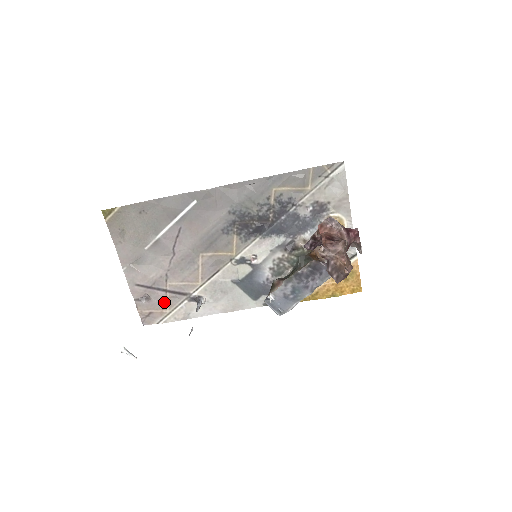
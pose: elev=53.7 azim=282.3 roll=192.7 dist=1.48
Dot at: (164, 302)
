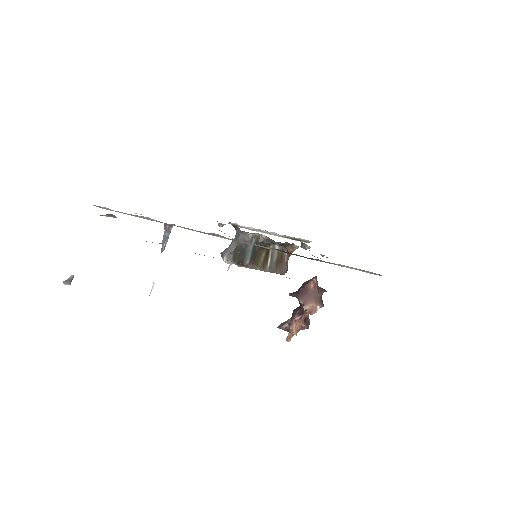
Dot at: occluded
